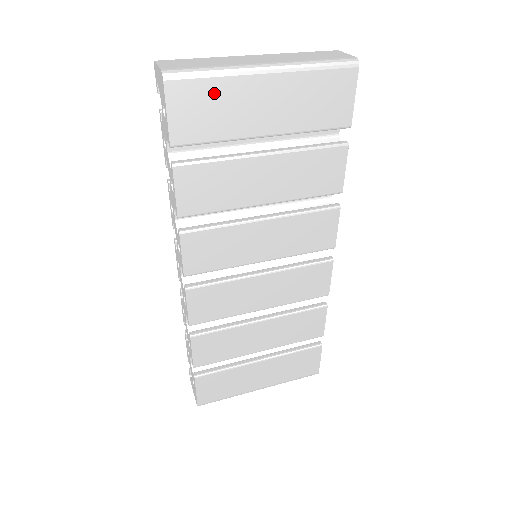
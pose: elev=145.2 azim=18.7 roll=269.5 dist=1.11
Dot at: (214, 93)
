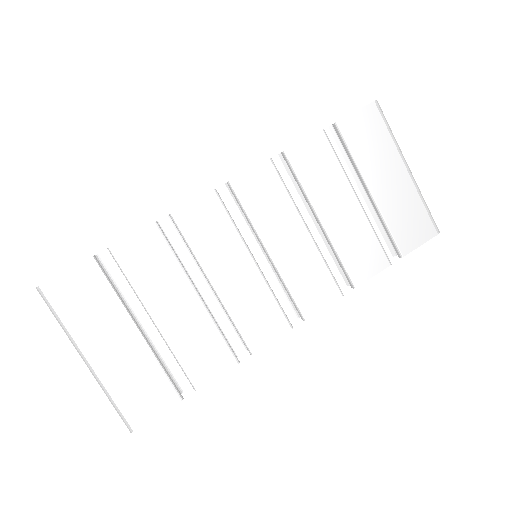
Dot at: (381, 138)
